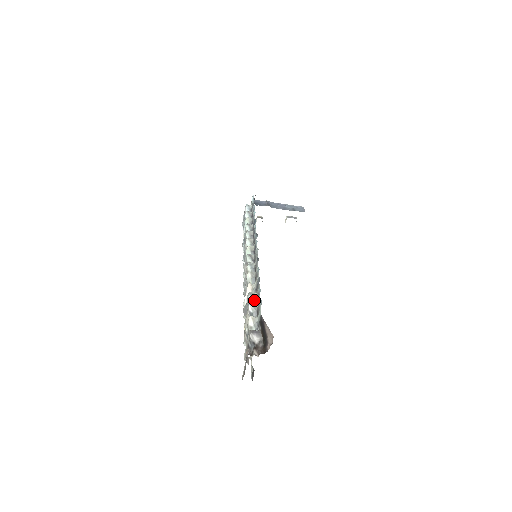
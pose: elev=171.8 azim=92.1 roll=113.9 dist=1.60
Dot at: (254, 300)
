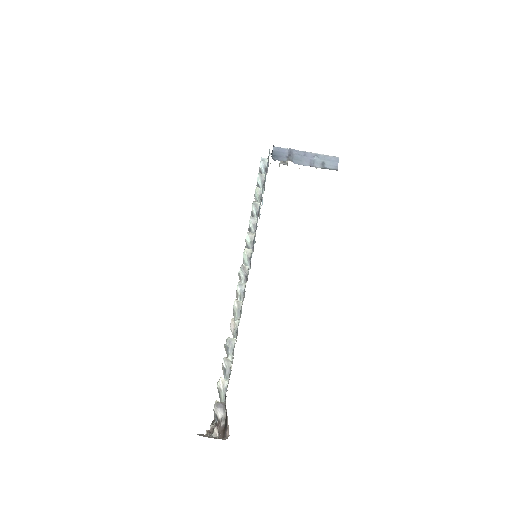
Dot at: (231, 350)
